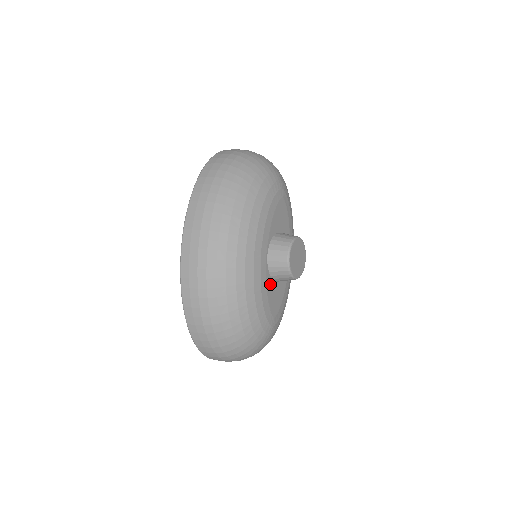
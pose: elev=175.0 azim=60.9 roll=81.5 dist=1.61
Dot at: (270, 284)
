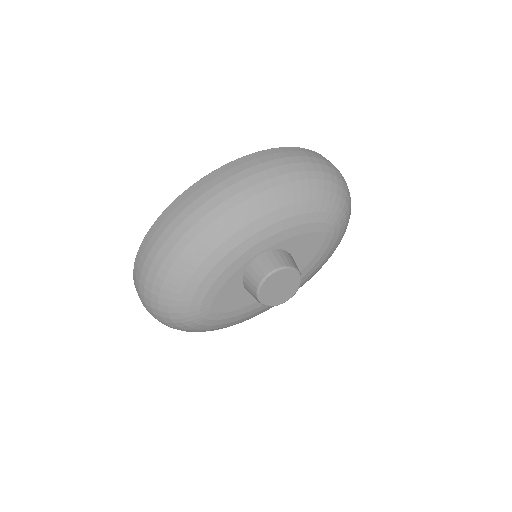
Dot at: (236, 281)
